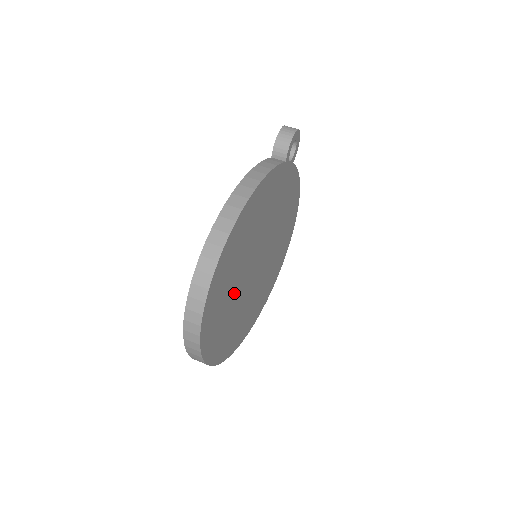
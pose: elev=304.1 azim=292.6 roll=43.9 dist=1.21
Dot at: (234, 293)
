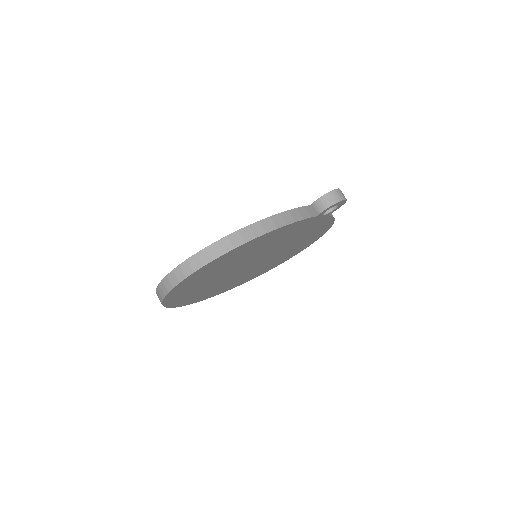
Dot at: (215, 277)
